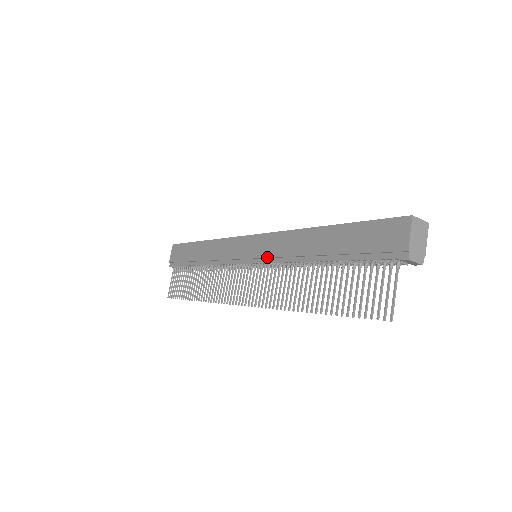
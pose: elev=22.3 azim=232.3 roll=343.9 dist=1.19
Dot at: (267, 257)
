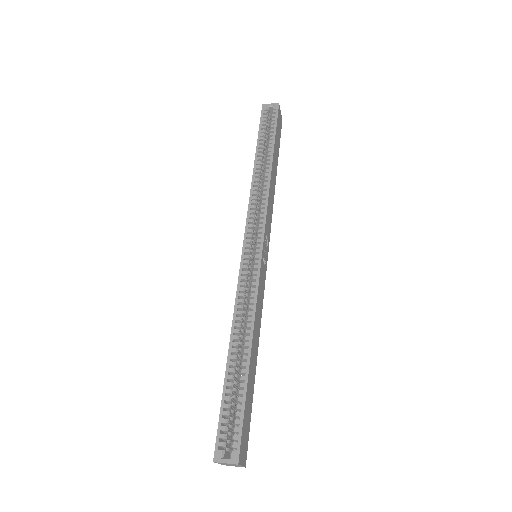
Dot at: occluded
